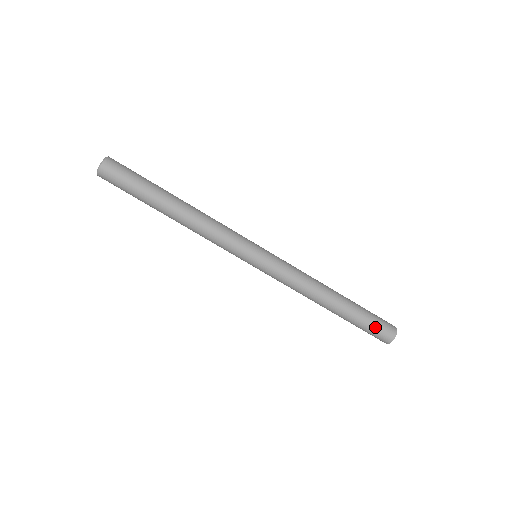
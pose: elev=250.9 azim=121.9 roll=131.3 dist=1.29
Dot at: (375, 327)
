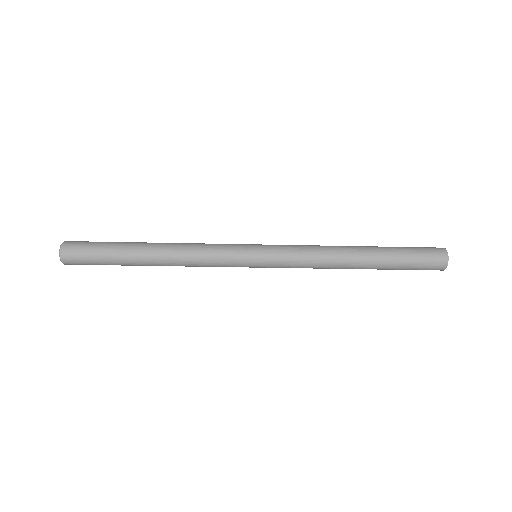
Dot at: (419, 266)
